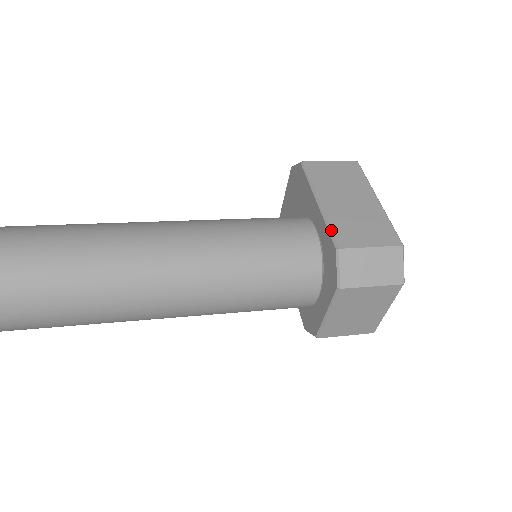
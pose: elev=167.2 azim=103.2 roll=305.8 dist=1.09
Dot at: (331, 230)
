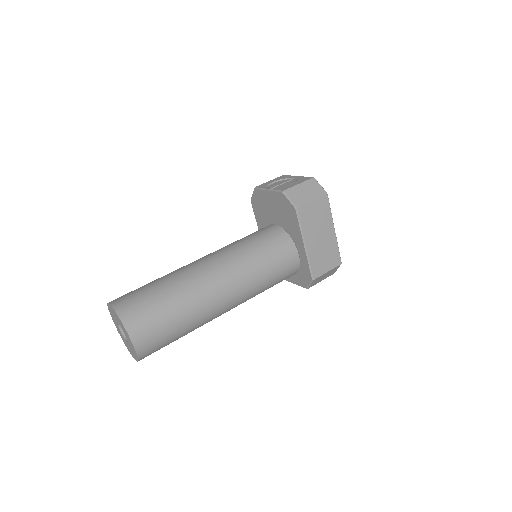
Dot at: (311, 268)
